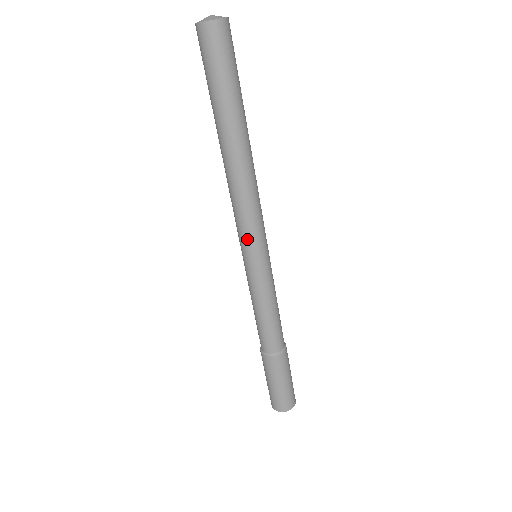
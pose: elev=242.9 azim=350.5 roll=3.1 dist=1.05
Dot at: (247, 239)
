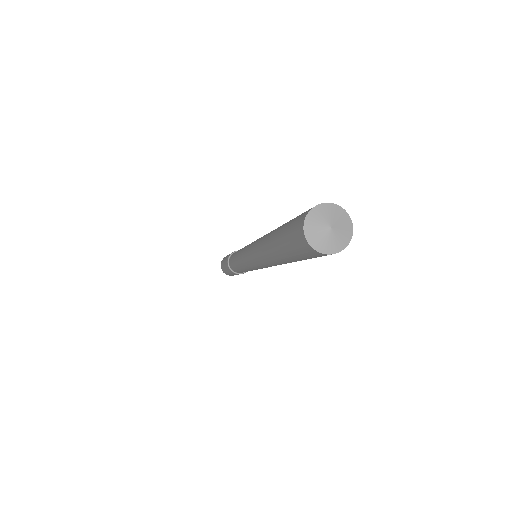
Dot at: (250, 264)
